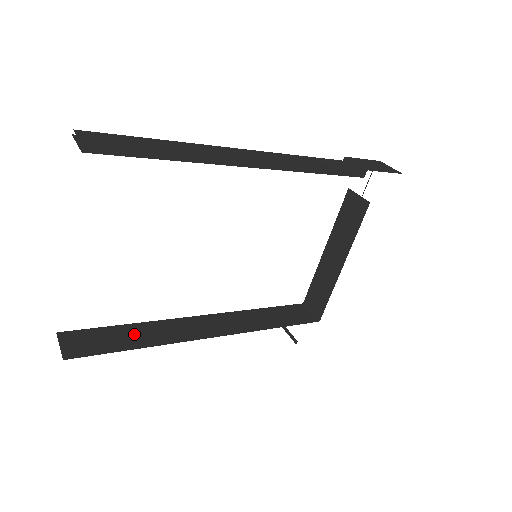
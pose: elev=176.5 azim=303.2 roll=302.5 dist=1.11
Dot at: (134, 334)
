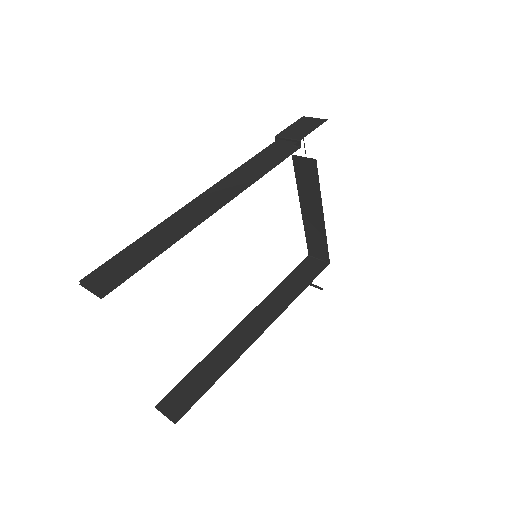
Dot at: (207, 370)
